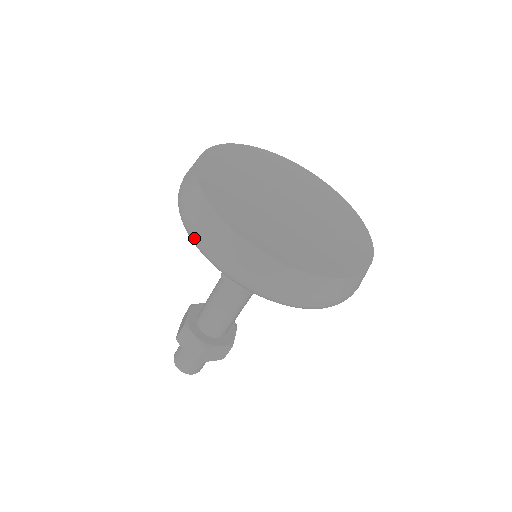
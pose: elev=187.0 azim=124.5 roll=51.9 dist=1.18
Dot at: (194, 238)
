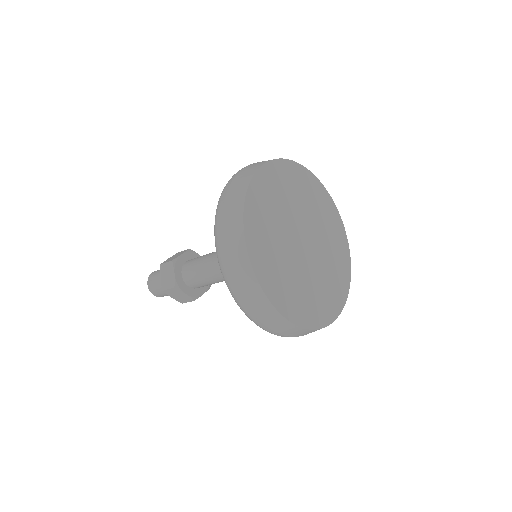
Dot at: (217, 218)
